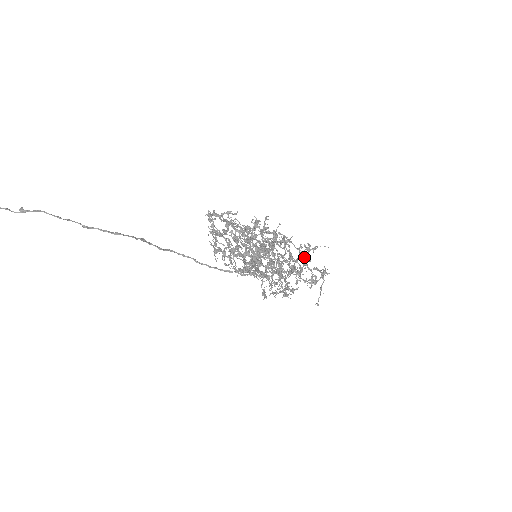
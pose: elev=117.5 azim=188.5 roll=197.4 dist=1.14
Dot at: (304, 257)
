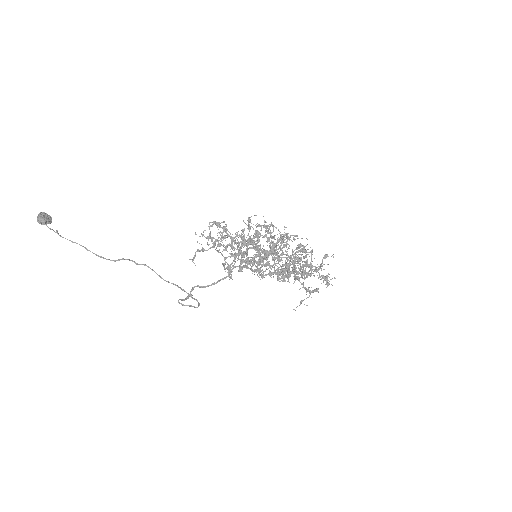
Dot at: (298, 273)
